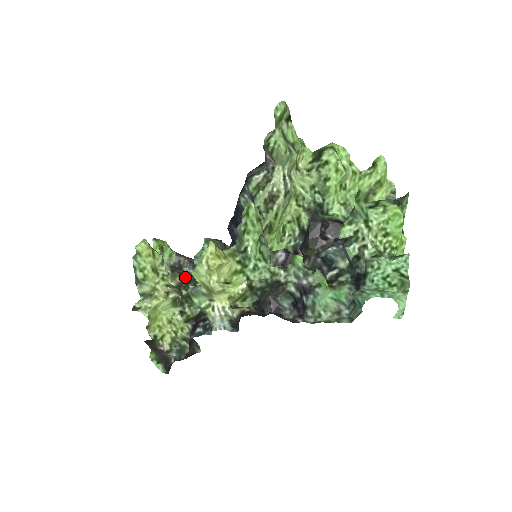
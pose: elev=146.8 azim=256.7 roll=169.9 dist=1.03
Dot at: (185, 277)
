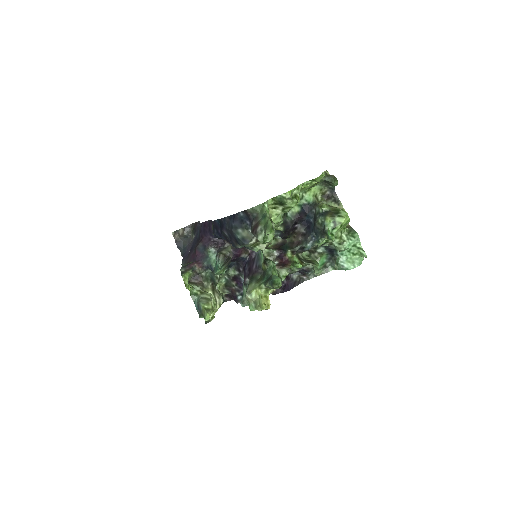
Dot at: (210, 281)
